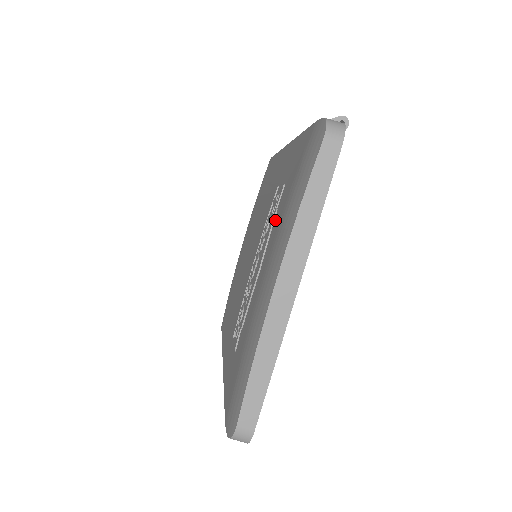
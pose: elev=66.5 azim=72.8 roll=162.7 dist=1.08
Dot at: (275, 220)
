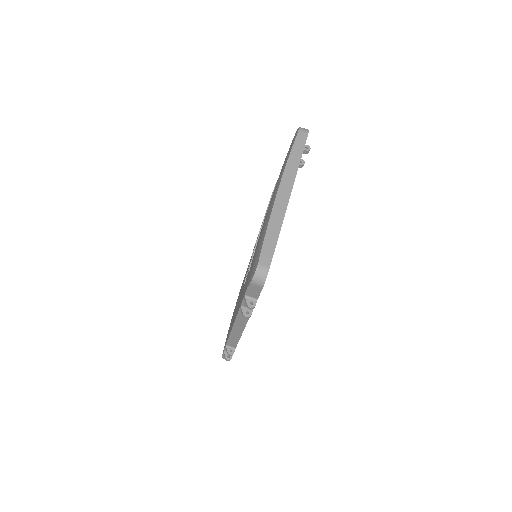
Dot at: occluded
